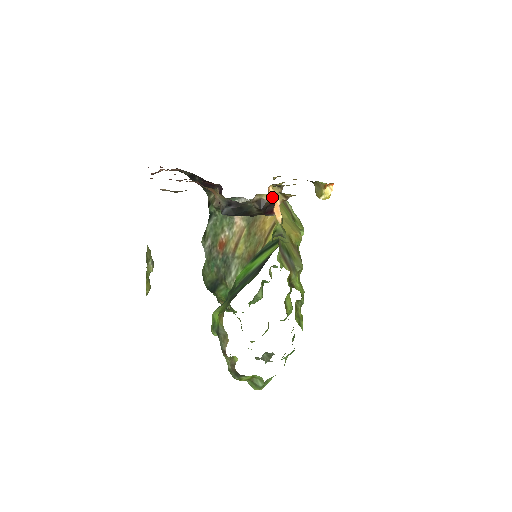
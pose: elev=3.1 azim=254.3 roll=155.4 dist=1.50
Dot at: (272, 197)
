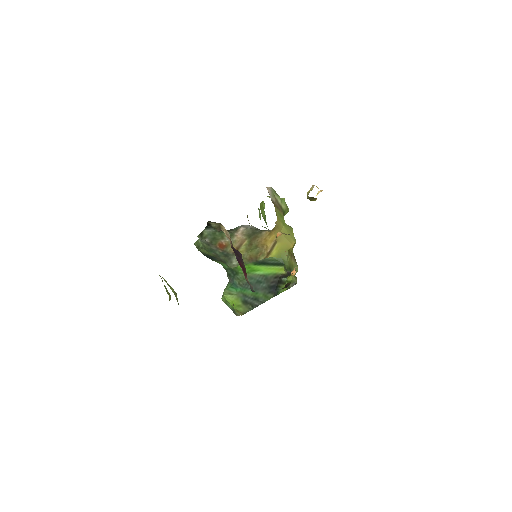
Dot at: occluded
